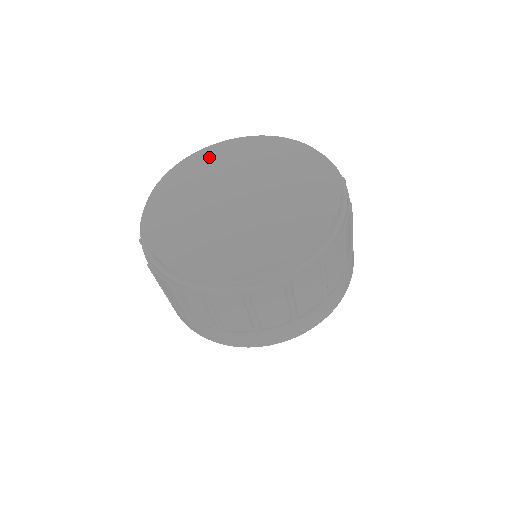
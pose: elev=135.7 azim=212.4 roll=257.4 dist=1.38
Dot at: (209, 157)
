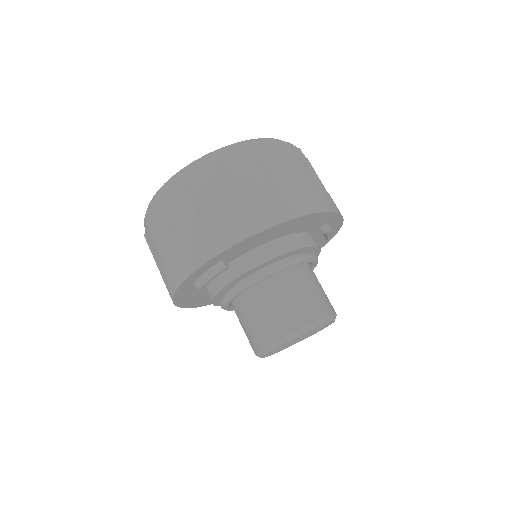
Dot at: occluded
